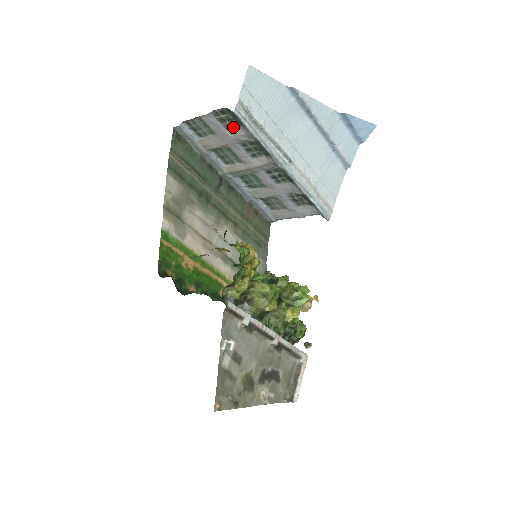
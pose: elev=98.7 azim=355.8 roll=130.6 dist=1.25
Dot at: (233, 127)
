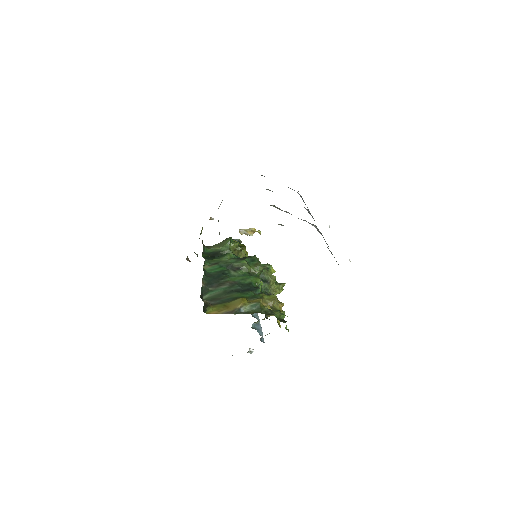
Dot at: occluded
